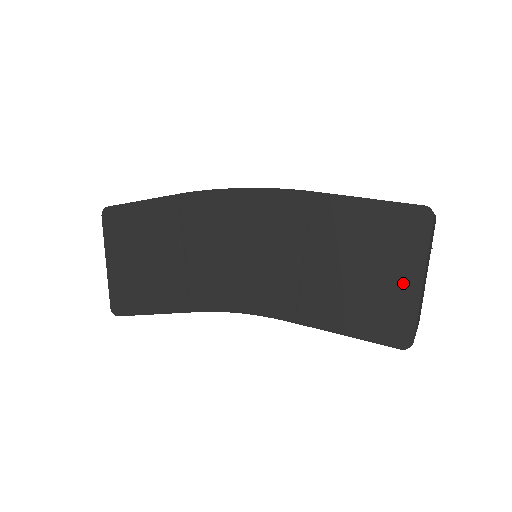
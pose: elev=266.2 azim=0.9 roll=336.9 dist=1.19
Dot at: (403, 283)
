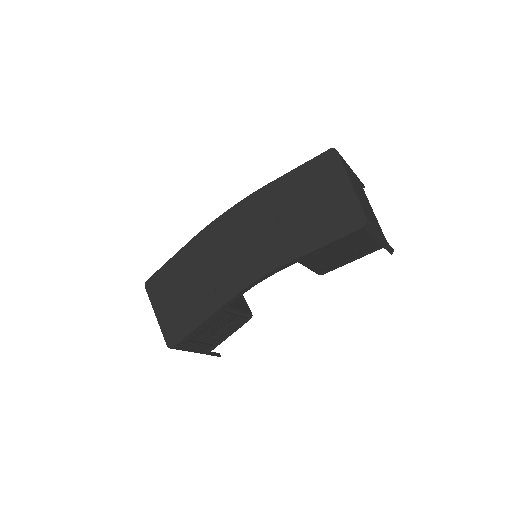
Dot at: (341, 192)
